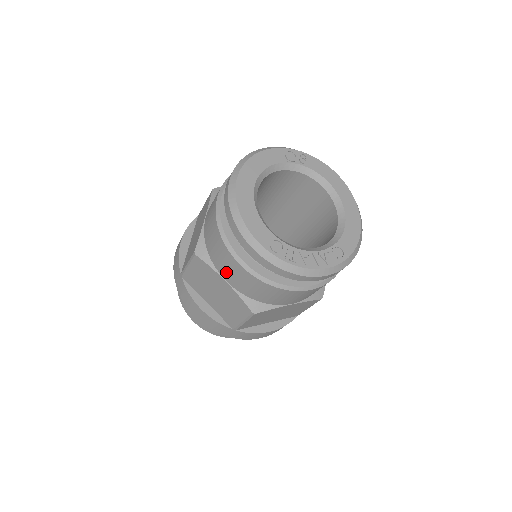
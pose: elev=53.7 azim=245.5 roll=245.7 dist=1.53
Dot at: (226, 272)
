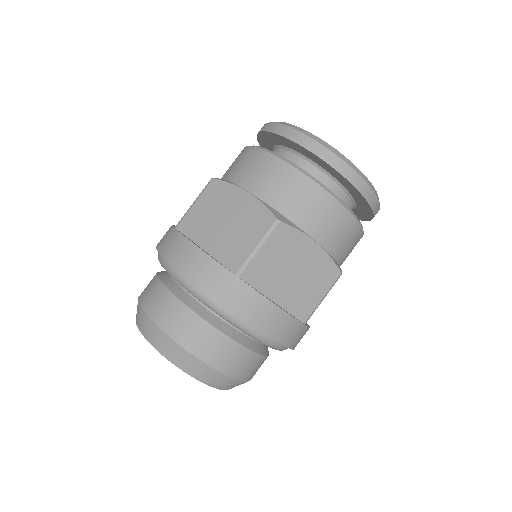
Dot at: (252, 178)
